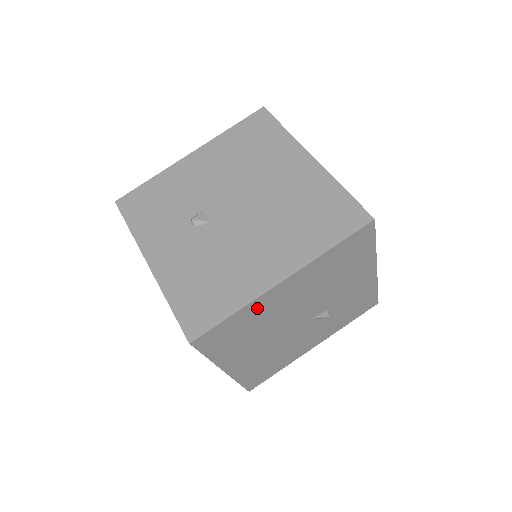
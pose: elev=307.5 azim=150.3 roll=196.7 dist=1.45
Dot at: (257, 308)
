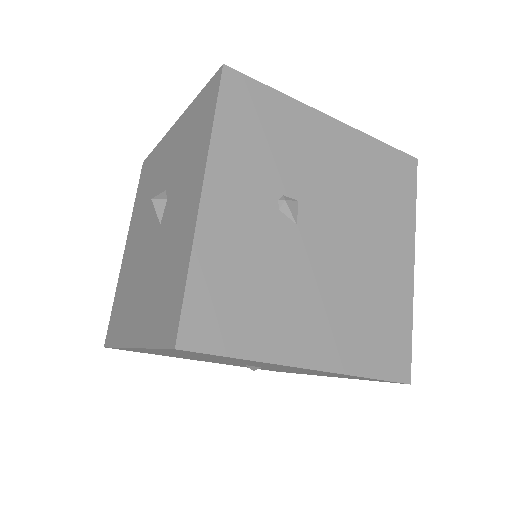
Dot at: (257, 362)
